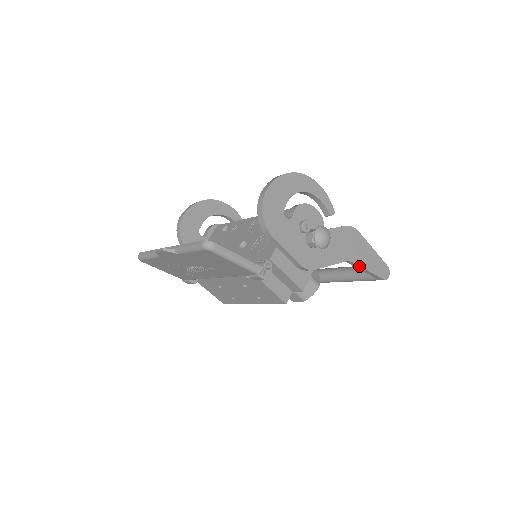
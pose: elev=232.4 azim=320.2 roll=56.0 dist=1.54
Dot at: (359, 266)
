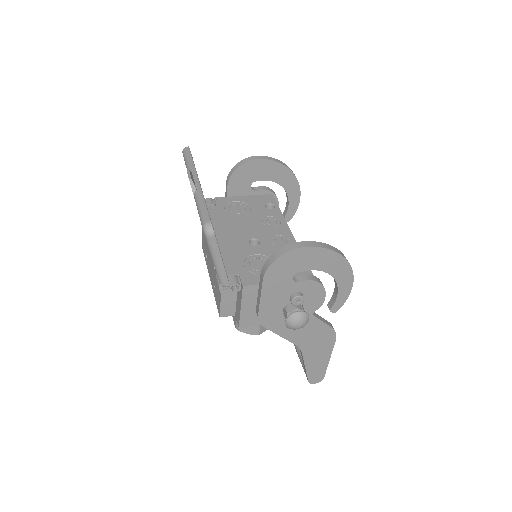
Dot at: (303, 357)
